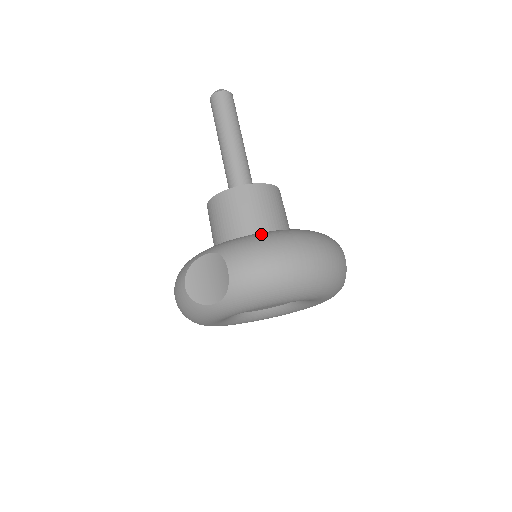
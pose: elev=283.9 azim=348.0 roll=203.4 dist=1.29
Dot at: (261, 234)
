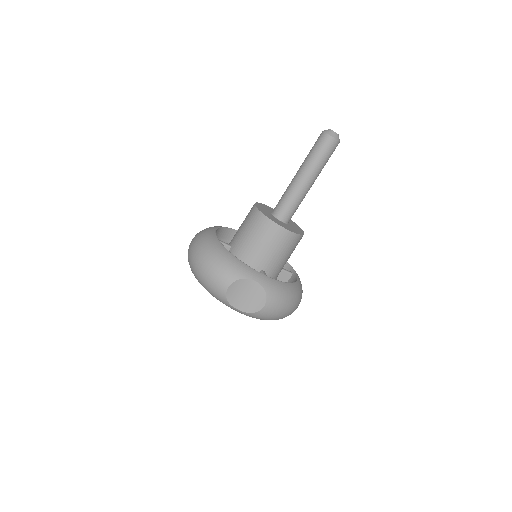
Dot at: (289, 288)
